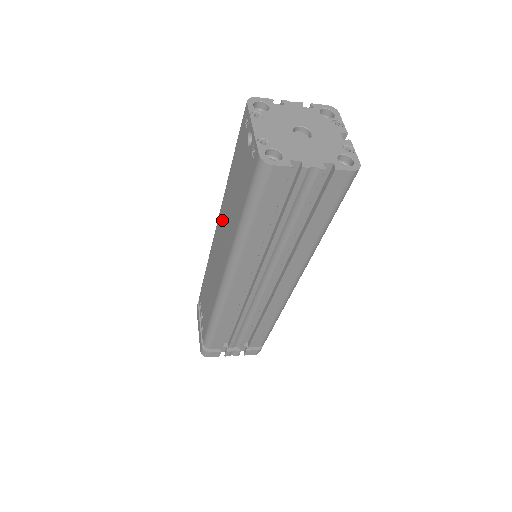
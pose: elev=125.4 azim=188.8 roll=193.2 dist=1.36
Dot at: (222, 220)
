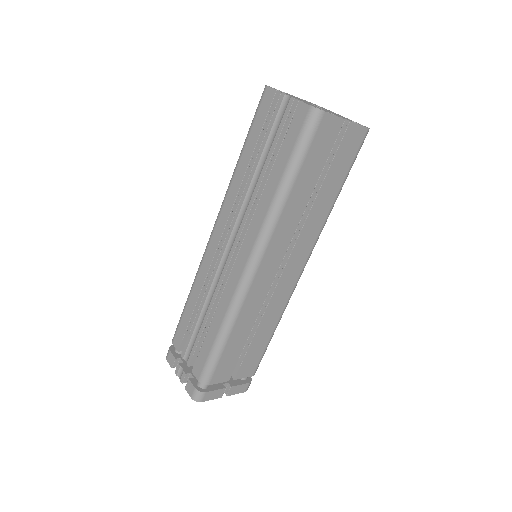
Dot at: occluded
